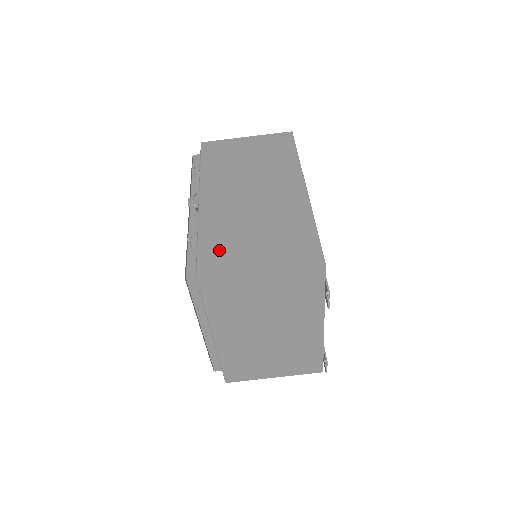
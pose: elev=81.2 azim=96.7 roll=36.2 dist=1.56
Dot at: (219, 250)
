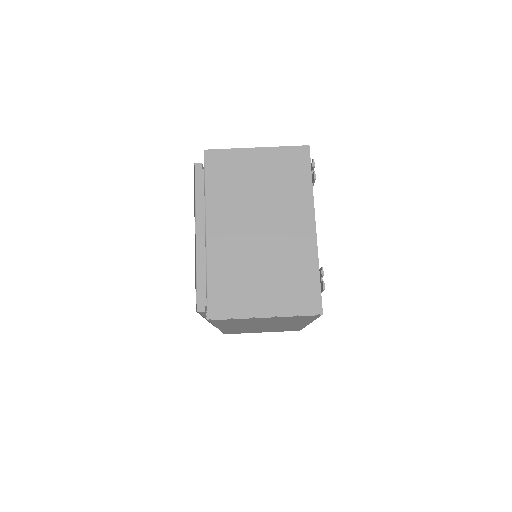
Dot at: occluded
